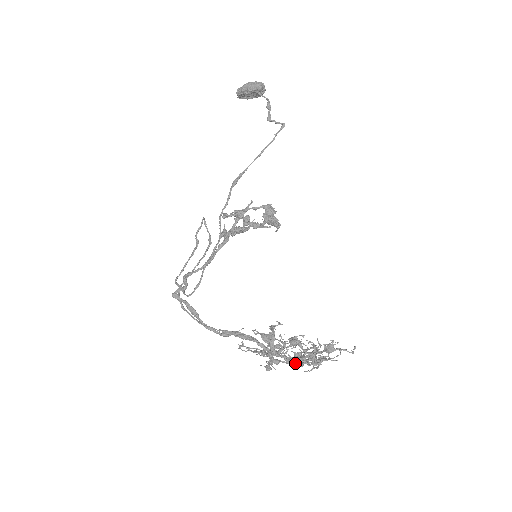
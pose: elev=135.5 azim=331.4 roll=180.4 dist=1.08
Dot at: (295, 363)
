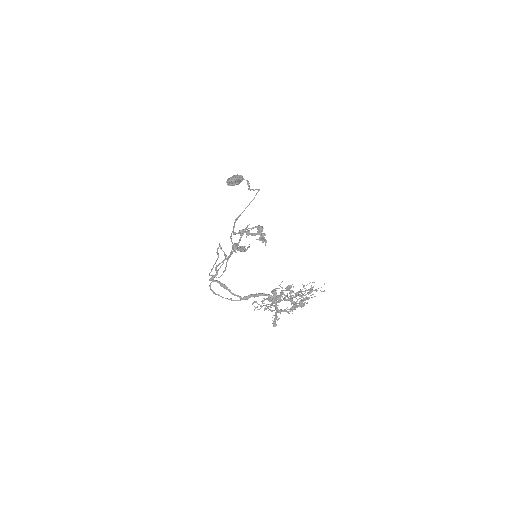
Dot at: (291, 310)
